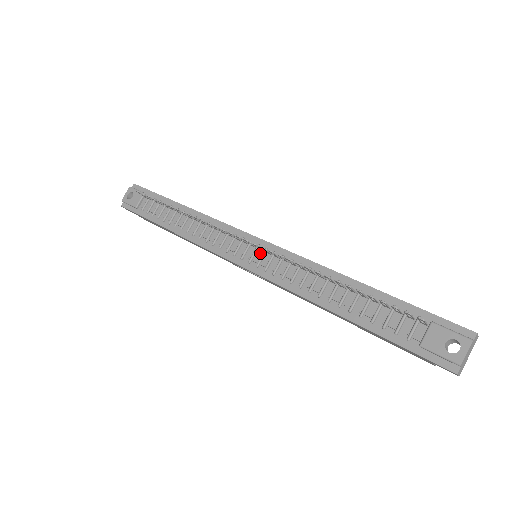
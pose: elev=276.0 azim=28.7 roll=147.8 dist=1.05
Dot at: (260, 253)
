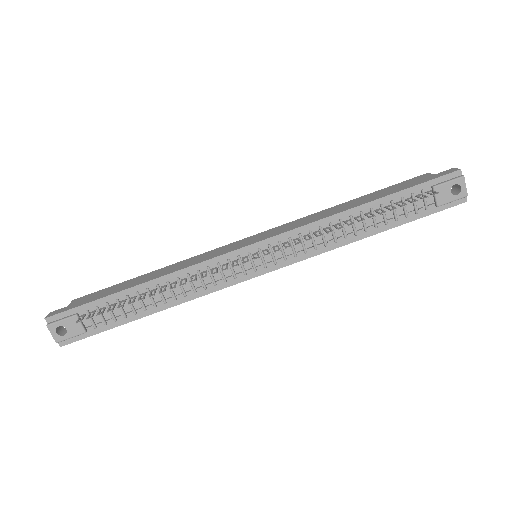
Dot at: occluded
